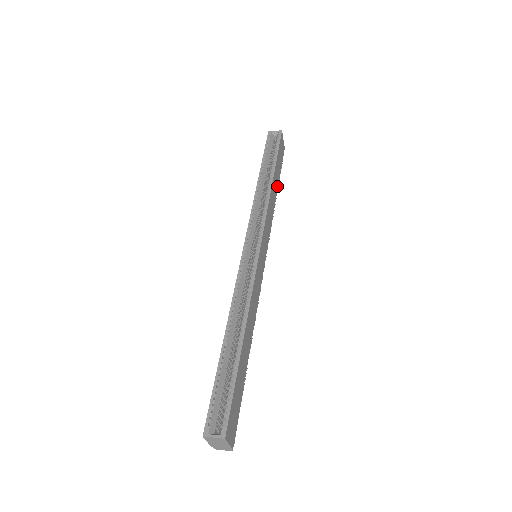
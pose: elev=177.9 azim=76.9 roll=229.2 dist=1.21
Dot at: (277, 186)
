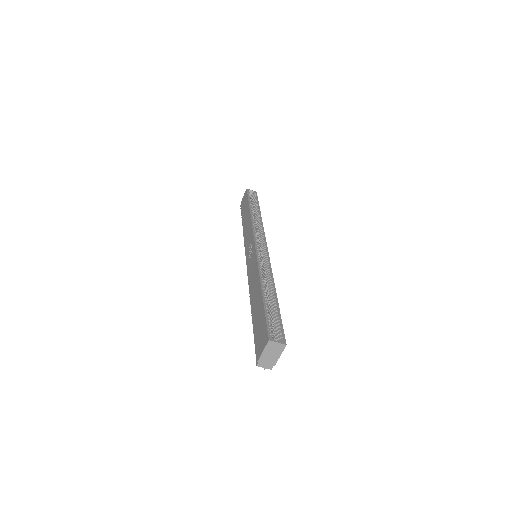
Dot at: occluded
